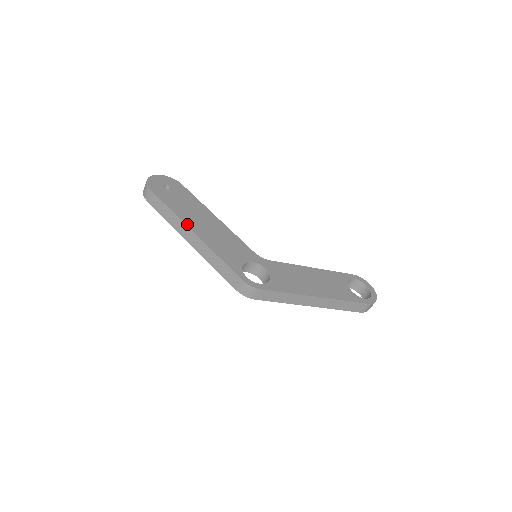
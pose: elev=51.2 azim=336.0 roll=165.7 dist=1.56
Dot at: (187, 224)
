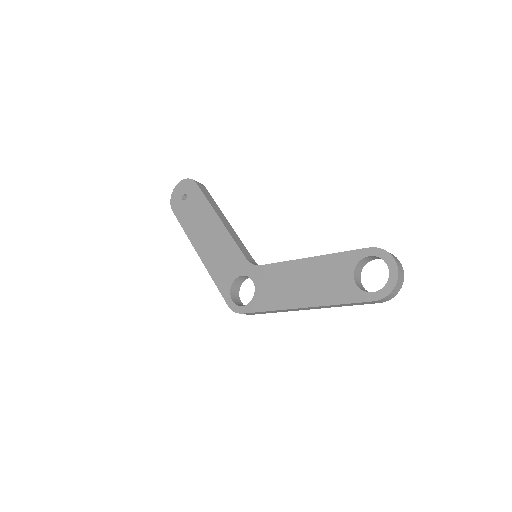
Dot at: (194, 245)
